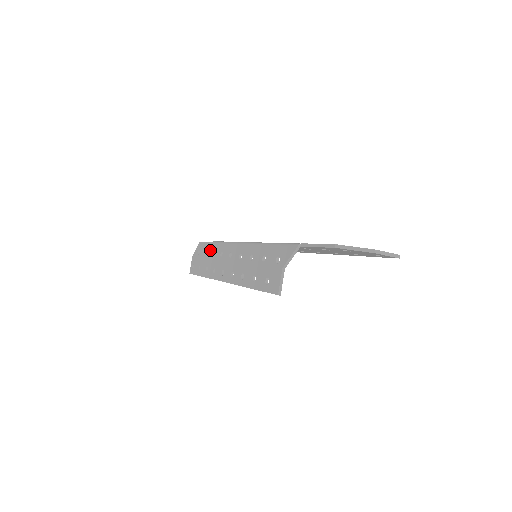
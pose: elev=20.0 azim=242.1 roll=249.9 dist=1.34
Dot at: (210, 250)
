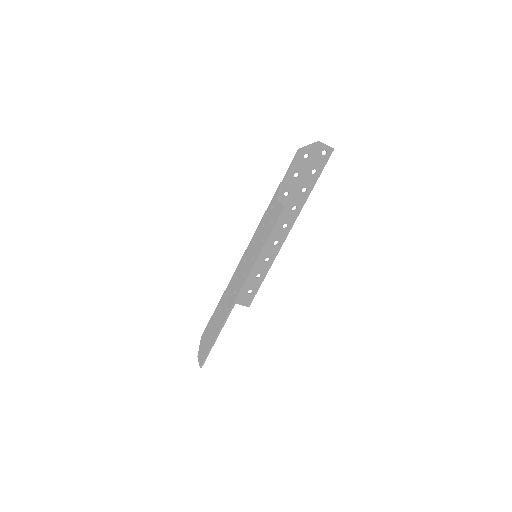
Dot at: (215, 315)
